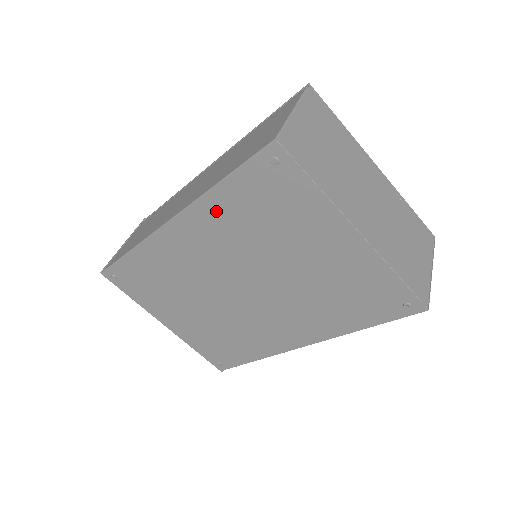
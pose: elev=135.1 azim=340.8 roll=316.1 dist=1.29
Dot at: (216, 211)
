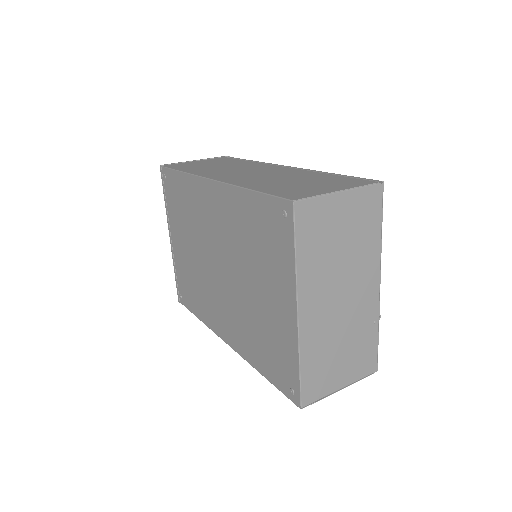
Dot at: (237, 204)
